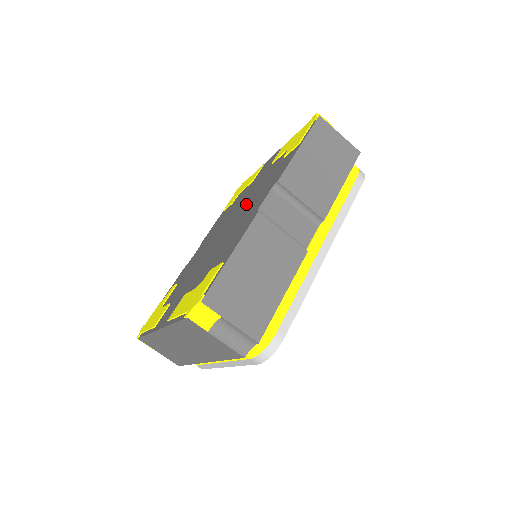
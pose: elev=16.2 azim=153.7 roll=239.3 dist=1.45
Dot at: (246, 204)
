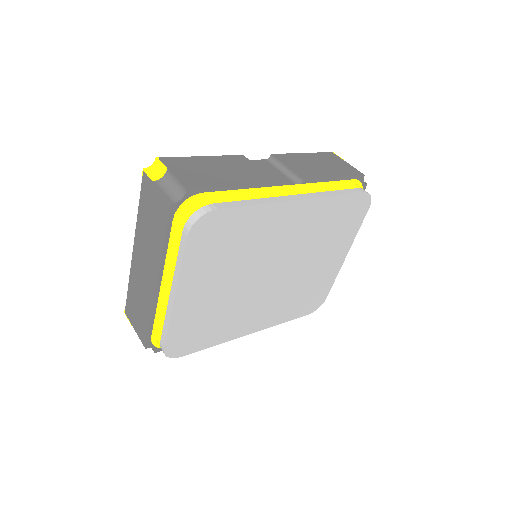
Dot at: occluded
